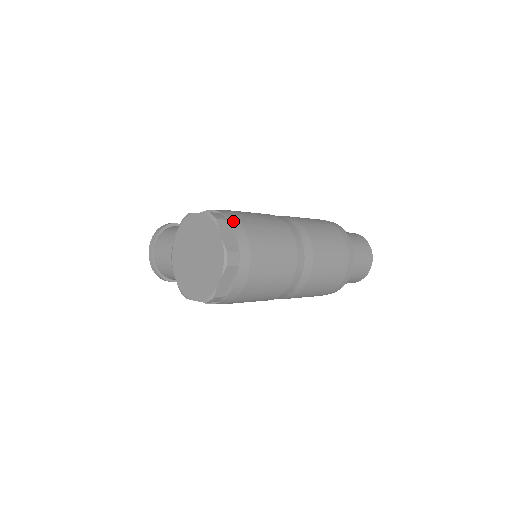
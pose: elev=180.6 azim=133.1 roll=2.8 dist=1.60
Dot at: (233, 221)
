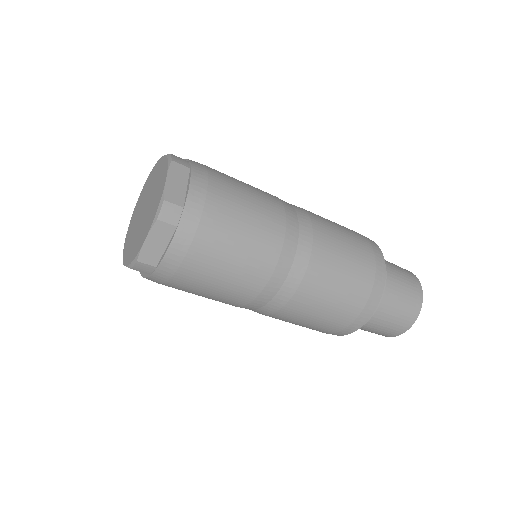
Dot at: (196, 171)
